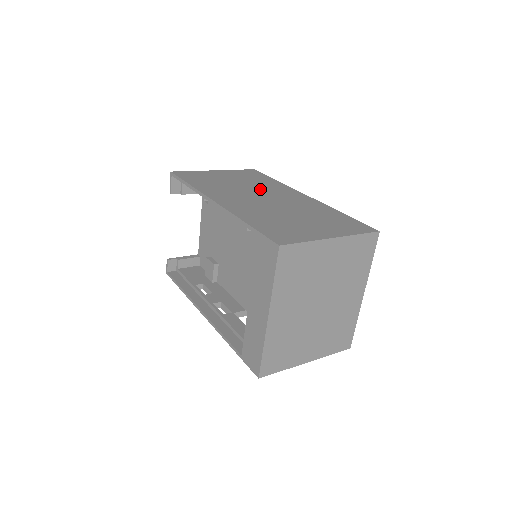
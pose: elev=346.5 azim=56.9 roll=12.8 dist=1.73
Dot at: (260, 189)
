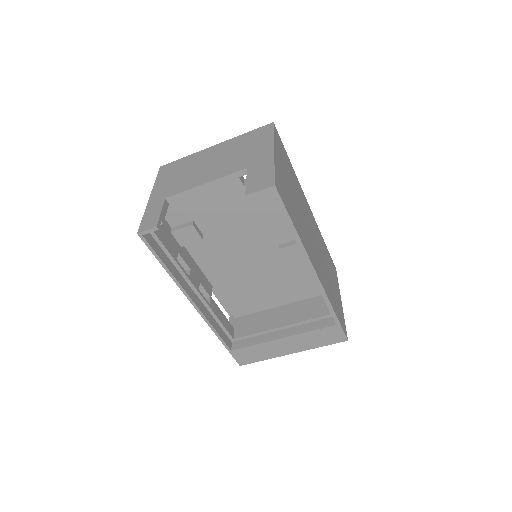
Dot at: (303, 209)
